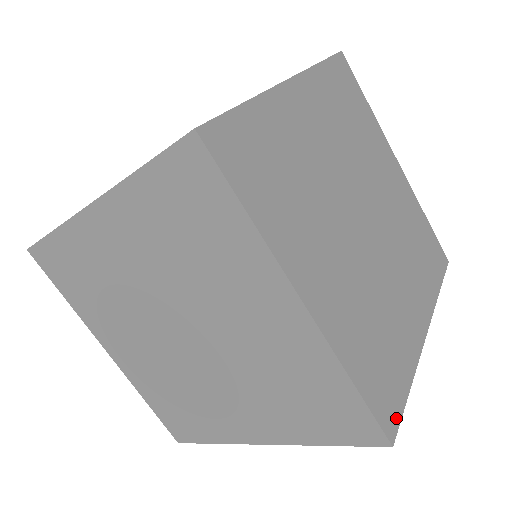
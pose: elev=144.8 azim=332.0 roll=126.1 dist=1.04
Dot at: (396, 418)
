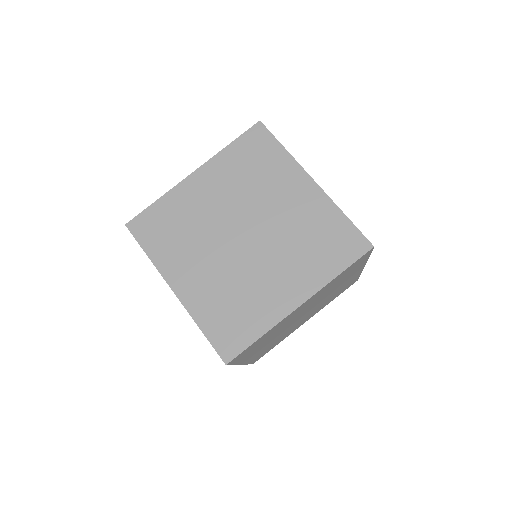
Dot at: occluded
